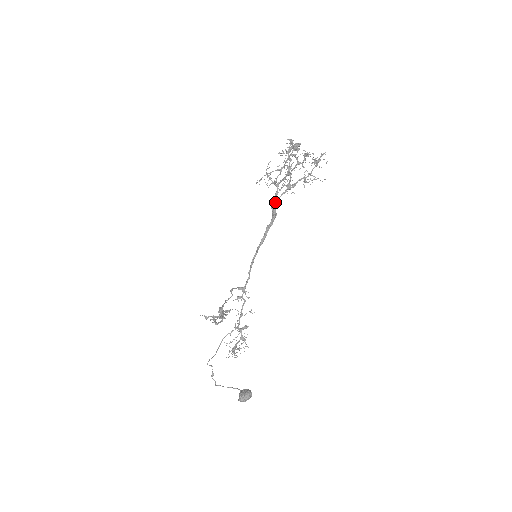
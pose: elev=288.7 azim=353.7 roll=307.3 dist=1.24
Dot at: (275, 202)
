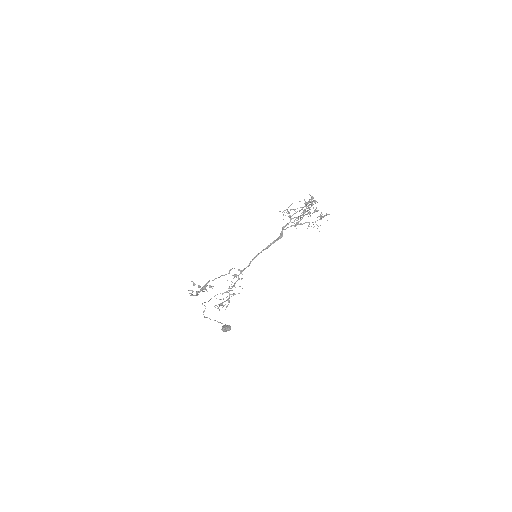
Dot at: (286, 228)
